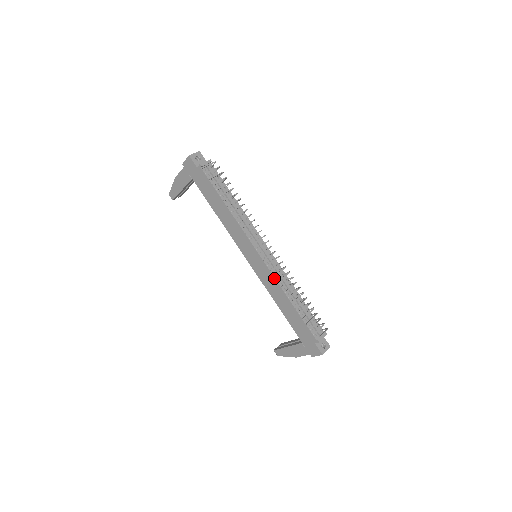
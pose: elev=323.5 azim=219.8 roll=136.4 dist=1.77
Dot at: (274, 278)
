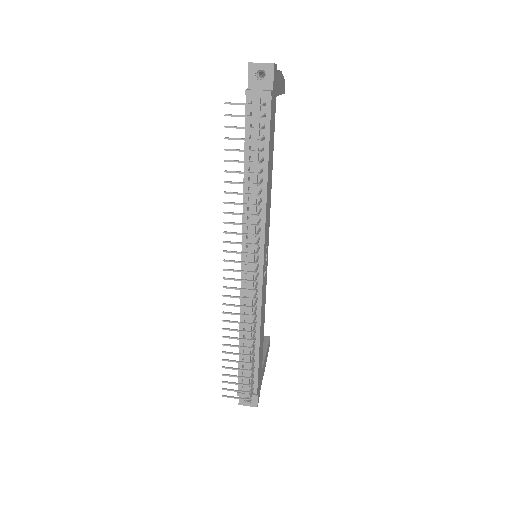
Dot at: (240, 300)
